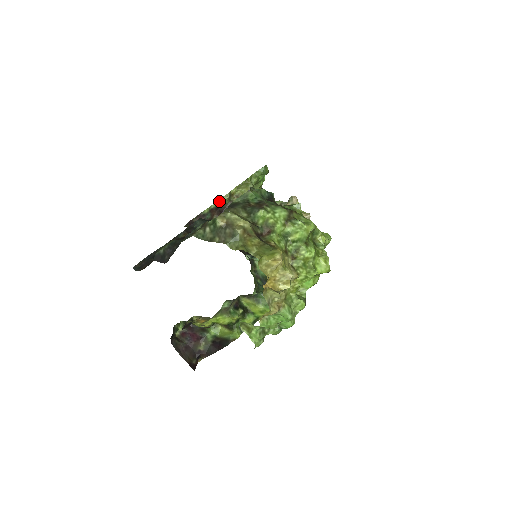
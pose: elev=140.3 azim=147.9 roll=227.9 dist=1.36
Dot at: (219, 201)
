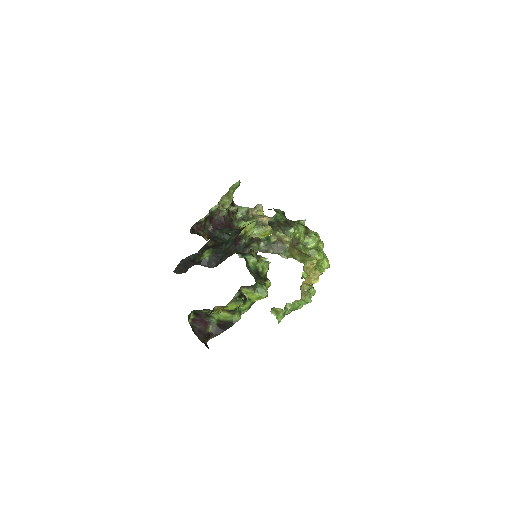
Dot at: (210, 210)
